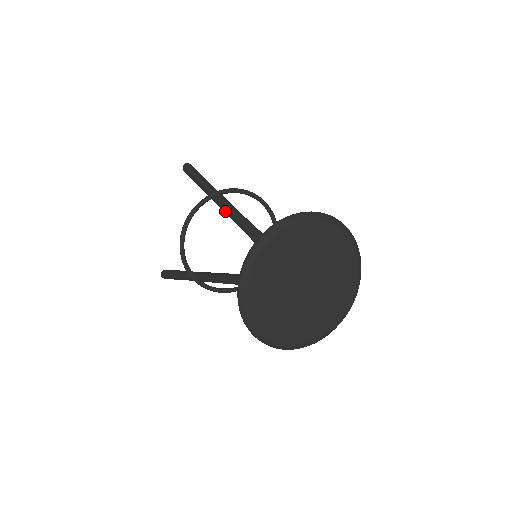
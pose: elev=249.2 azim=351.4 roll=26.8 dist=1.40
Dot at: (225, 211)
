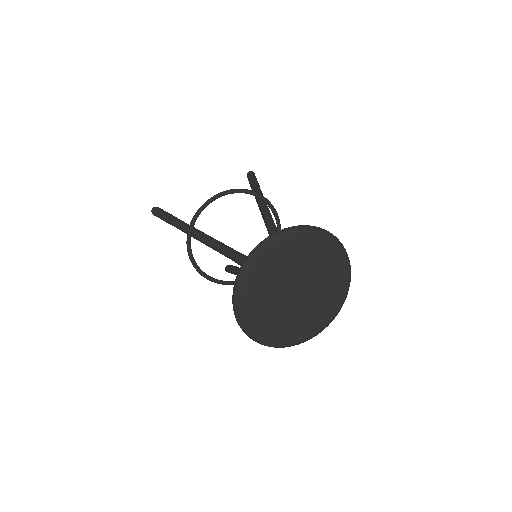
Dot at: (264, 213)
